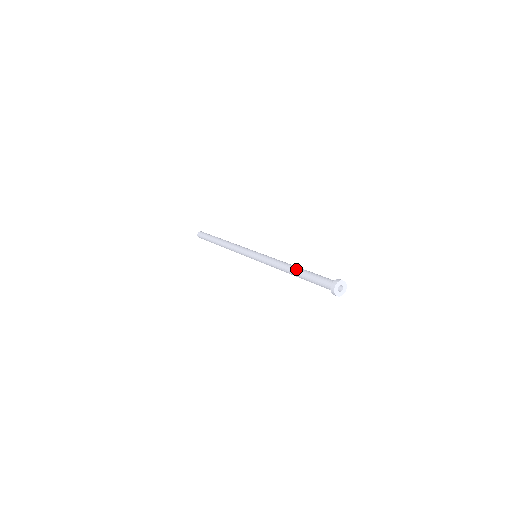
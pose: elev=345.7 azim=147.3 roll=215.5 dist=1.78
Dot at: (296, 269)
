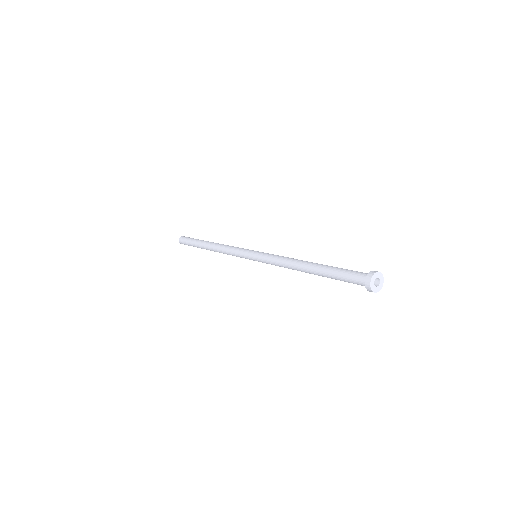
Dot at: (311, 270)
